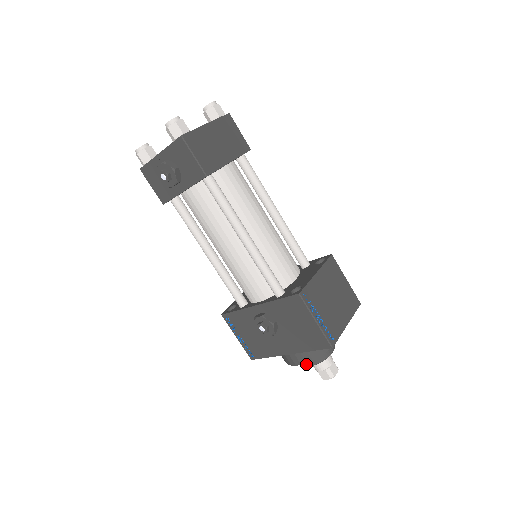
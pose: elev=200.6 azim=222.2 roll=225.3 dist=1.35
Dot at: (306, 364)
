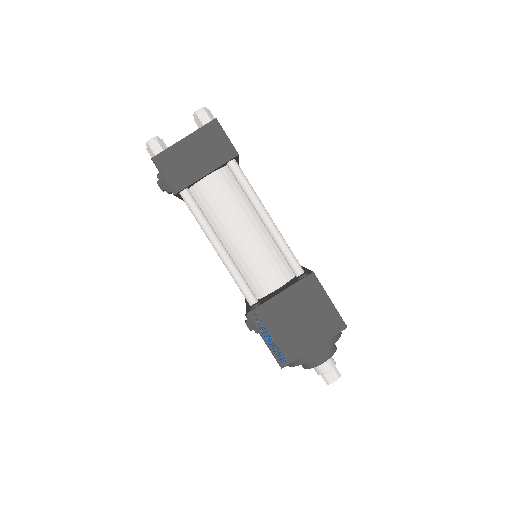
Dot at: occluded
